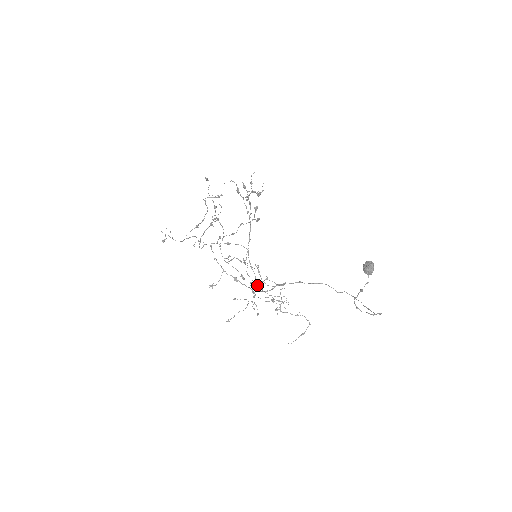
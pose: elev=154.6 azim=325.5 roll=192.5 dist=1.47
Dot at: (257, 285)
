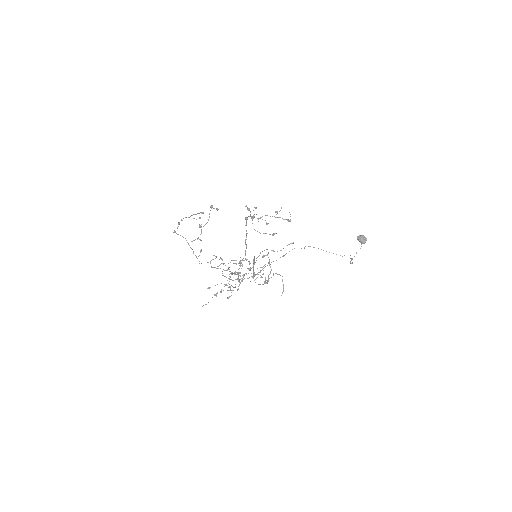
Dot at: occluded
